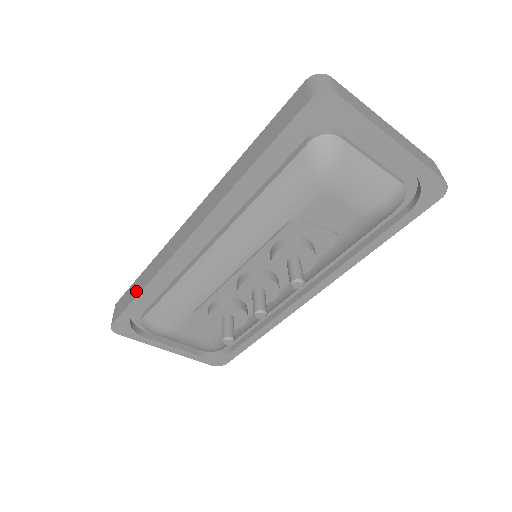
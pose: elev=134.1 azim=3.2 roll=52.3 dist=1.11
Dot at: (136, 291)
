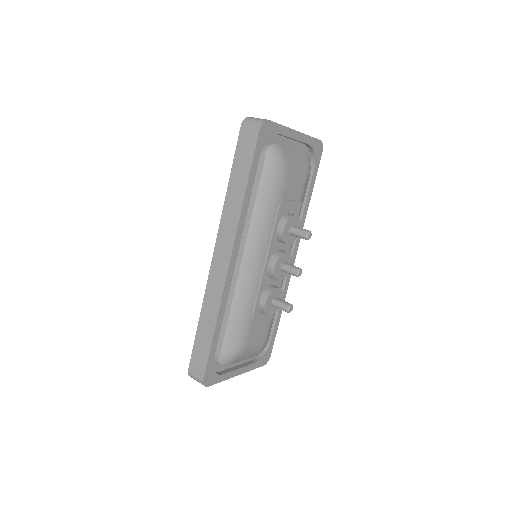
Dot at: (207, 337)
